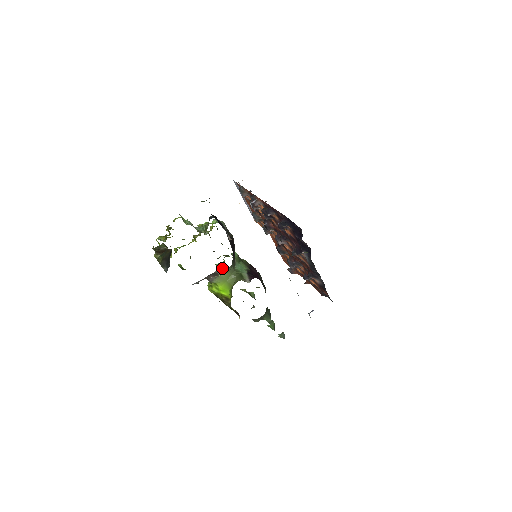
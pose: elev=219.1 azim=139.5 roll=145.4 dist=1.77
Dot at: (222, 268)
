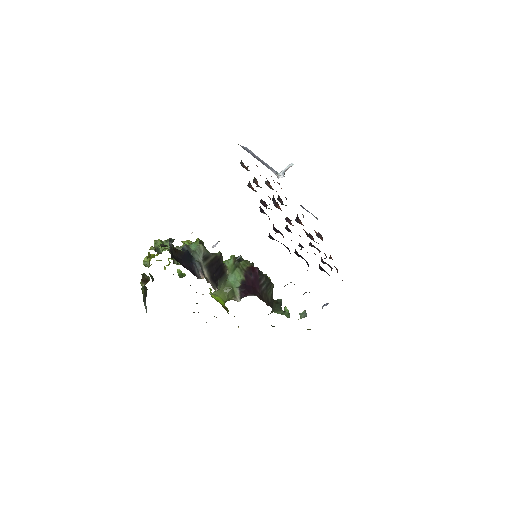
Dot at: occluded
